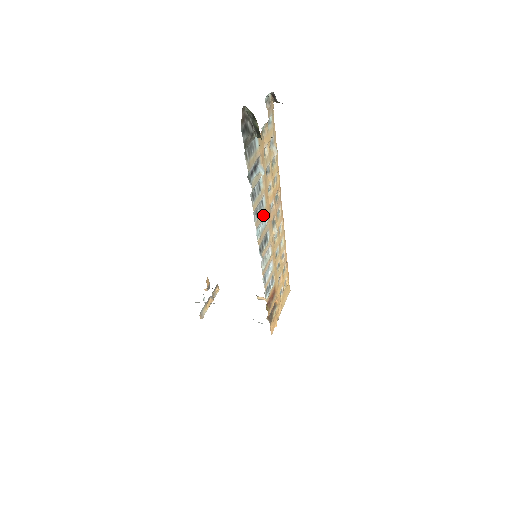
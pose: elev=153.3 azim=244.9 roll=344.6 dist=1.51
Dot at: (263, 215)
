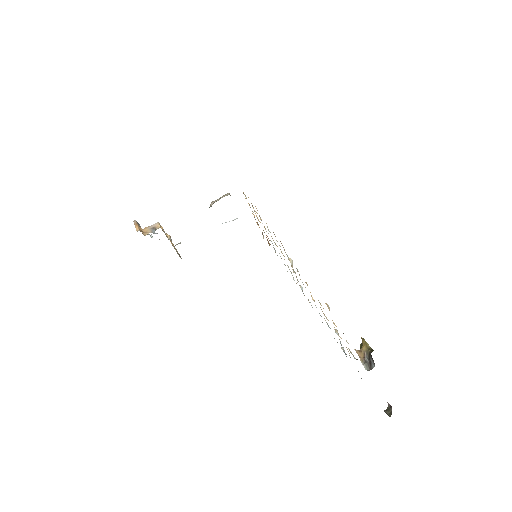
Dot at: occluded
